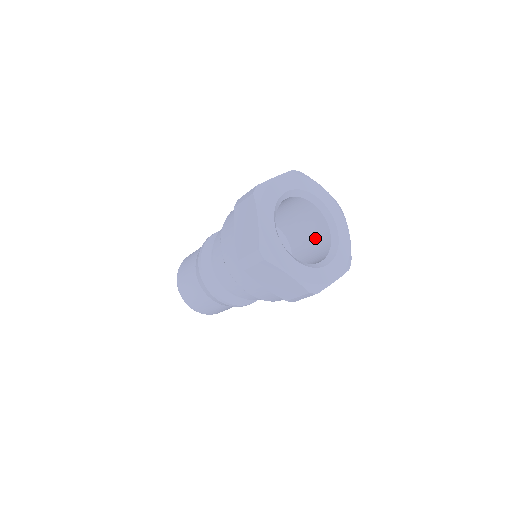
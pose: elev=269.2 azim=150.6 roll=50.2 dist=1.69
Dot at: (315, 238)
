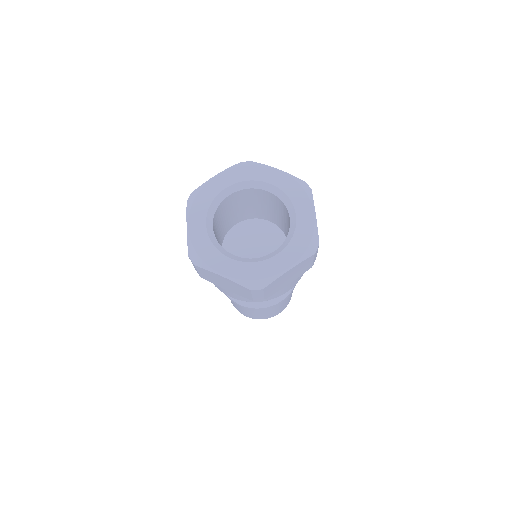
Dot at: (288, 225)
